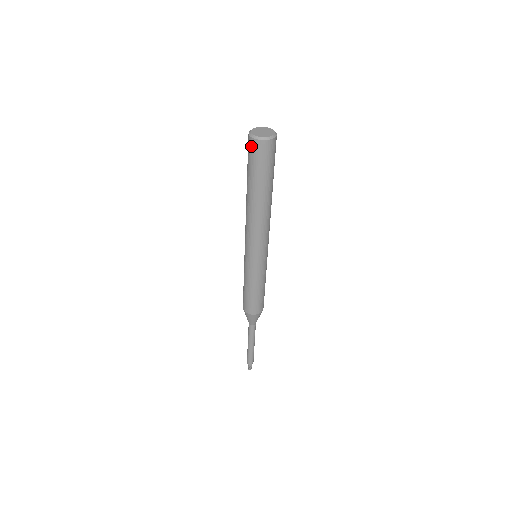
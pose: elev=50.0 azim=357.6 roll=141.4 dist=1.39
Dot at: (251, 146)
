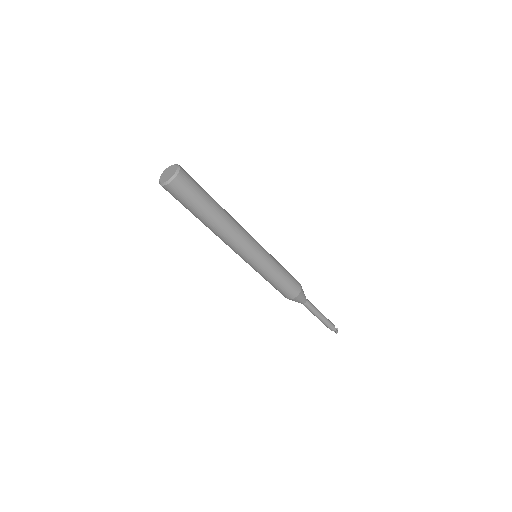
Dot at: (169, 191)
